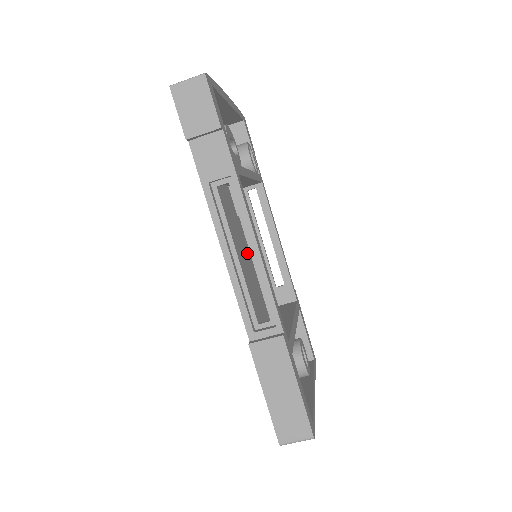
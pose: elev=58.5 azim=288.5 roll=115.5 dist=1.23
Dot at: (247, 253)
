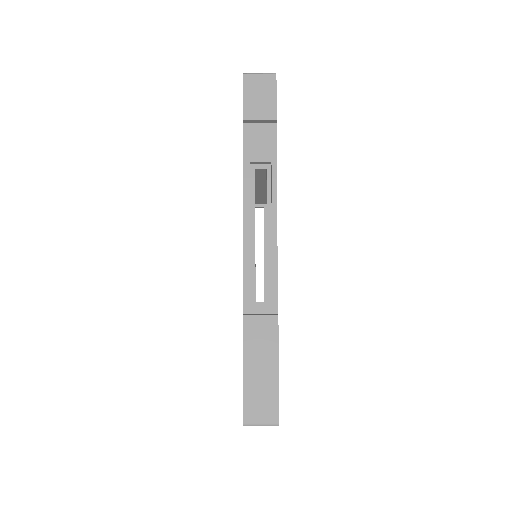
Dot at: occluded
